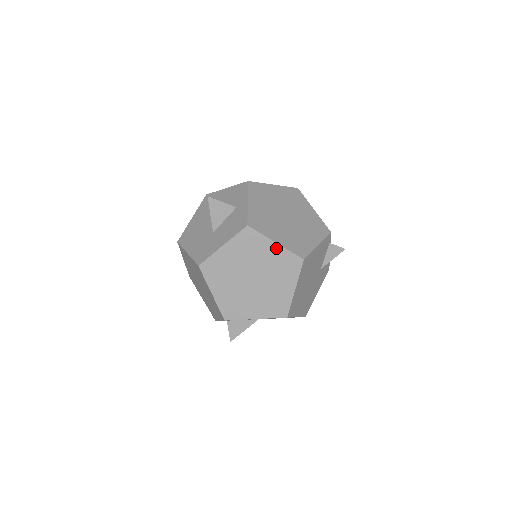
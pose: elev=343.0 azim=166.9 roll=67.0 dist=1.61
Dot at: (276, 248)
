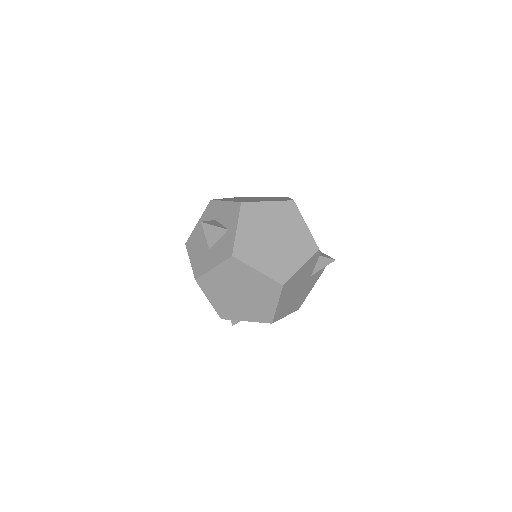
Dot at: (258, 275)
